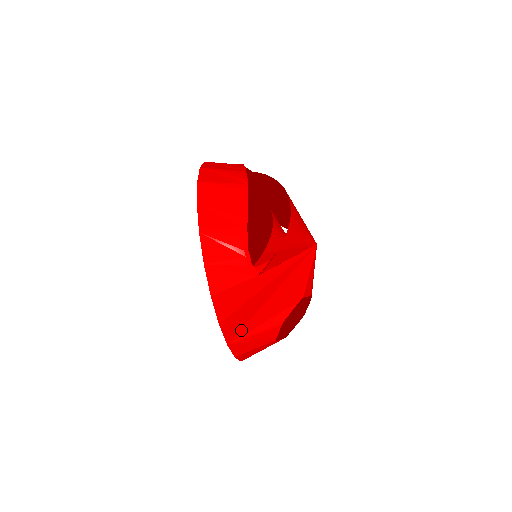
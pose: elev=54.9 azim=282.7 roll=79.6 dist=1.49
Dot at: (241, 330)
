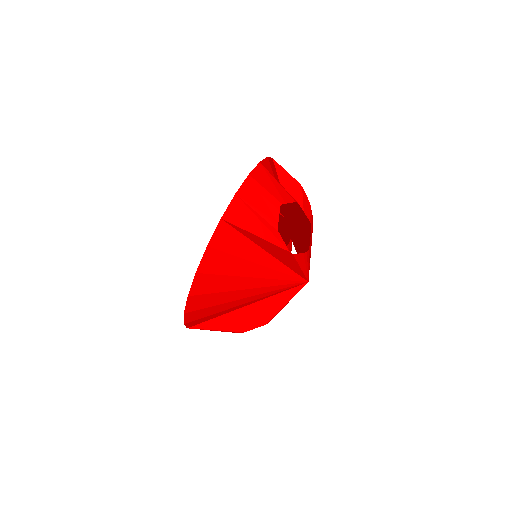
Dot at: occluded
